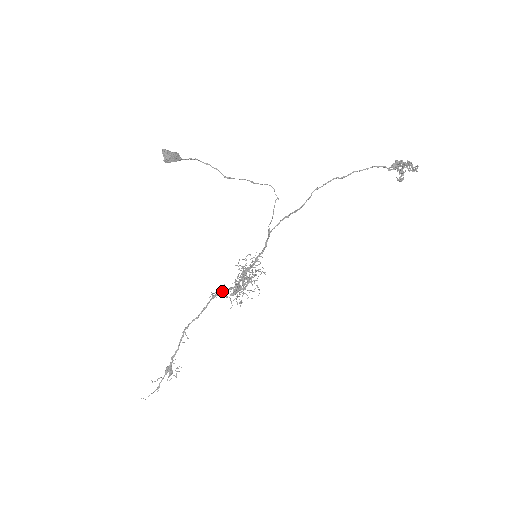
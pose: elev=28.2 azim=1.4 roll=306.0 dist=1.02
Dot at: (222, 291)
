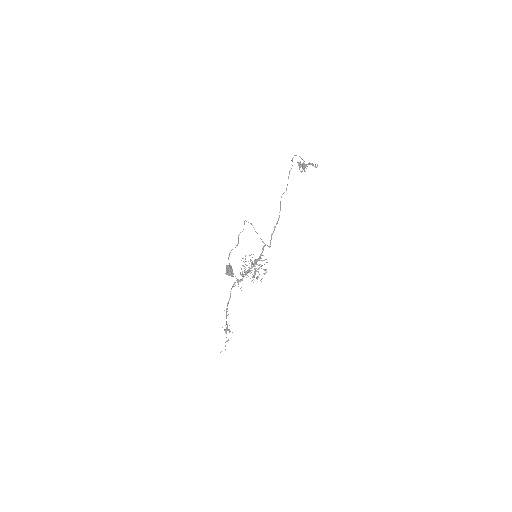
Dot at: (240, 281)
